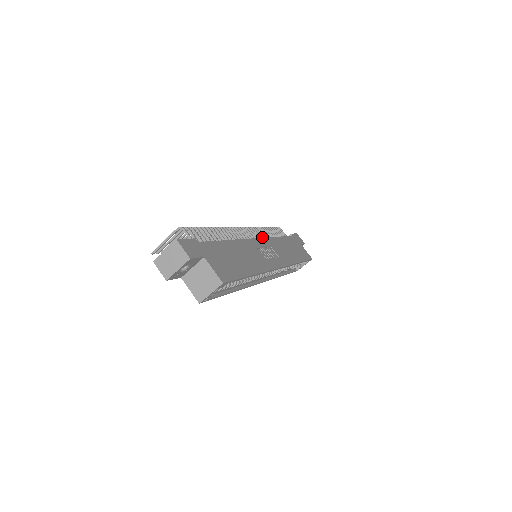
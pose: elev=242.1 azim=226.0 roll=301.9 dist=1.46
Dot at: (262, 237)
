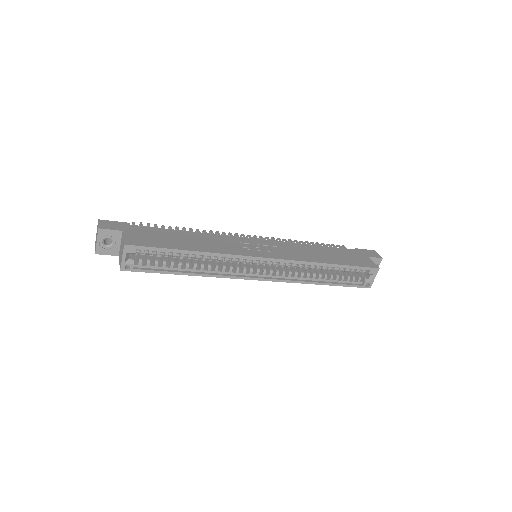
Dot at: occluded
